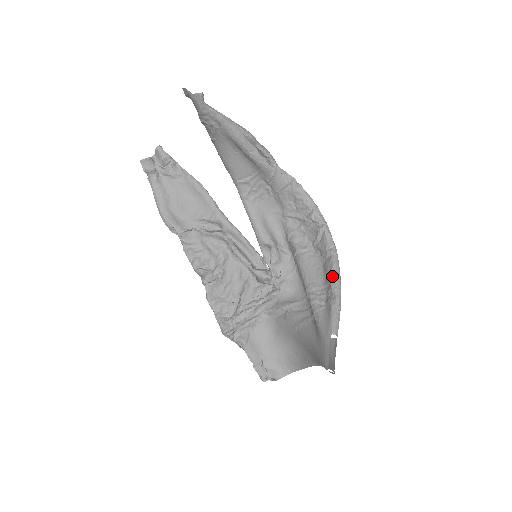
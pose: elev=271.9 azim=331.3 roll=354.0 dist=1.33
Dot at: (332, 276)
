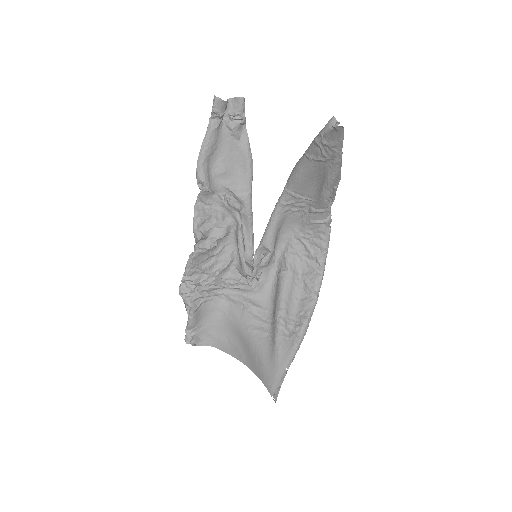
Dot at: (307, 317)
